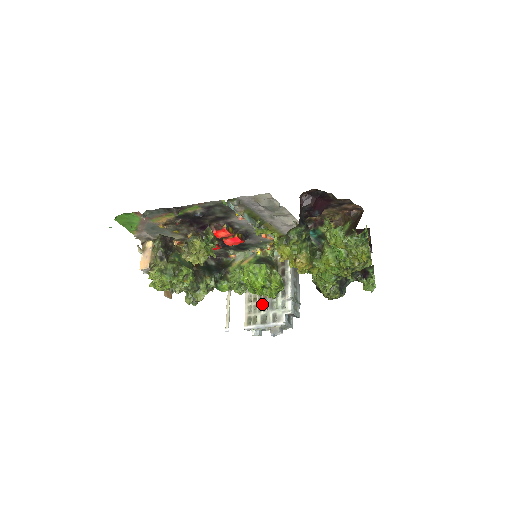
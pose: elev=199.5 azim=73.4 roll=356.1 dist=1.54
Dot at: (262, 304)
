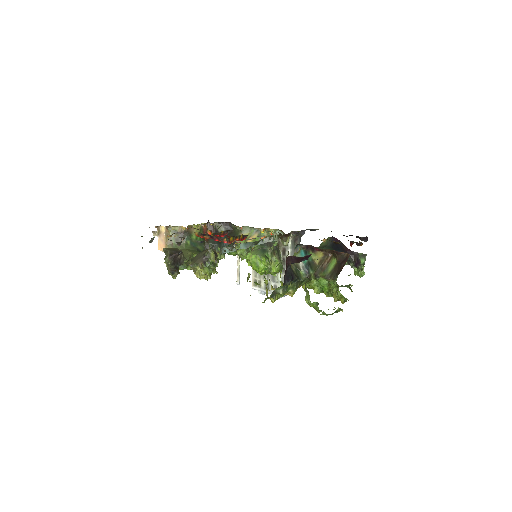
Dot at: occluded
